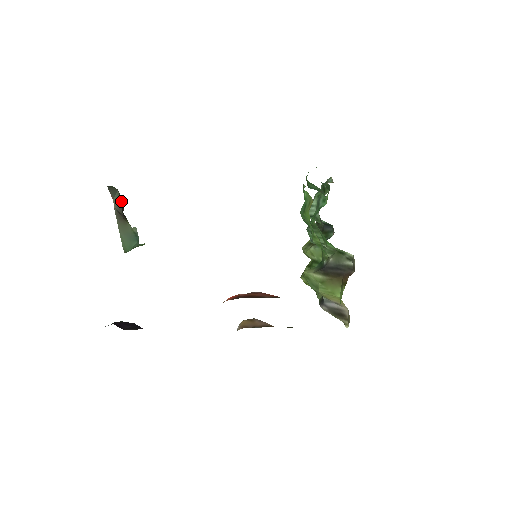
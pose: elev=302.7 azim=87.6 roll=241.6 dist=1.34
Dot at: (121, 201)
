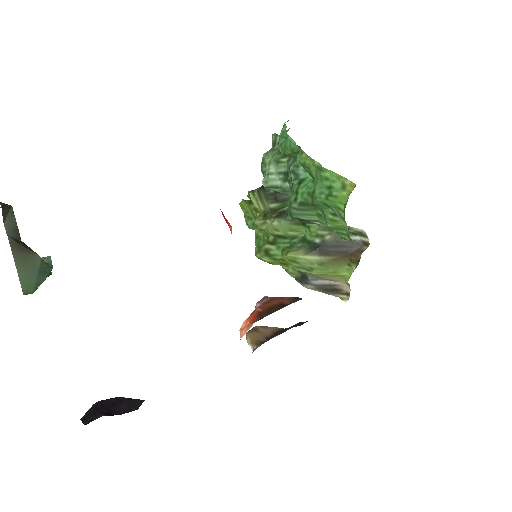
Dot at: (15, 222)
